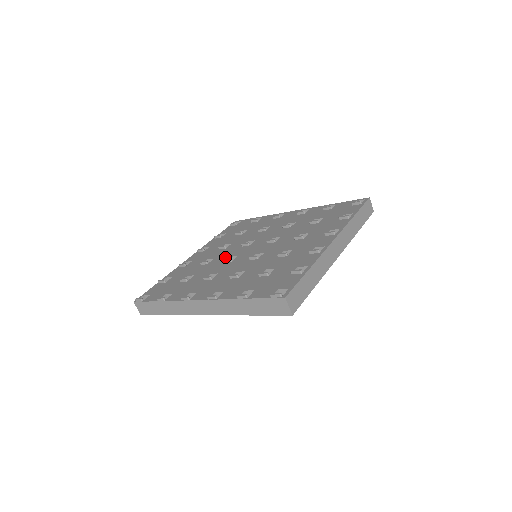
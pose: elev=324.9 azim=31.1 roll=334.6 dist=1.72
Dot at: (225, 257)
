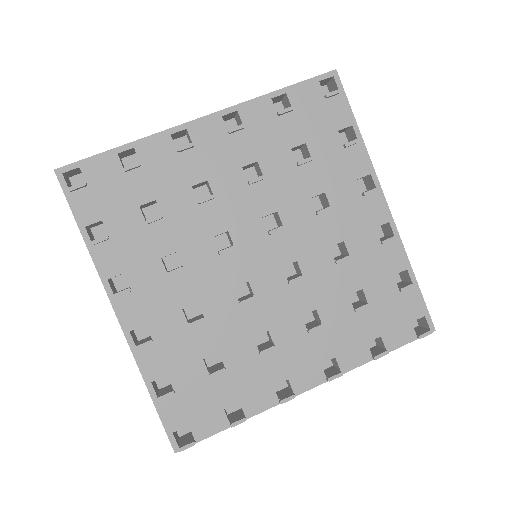
Dot at: (223, 293)
